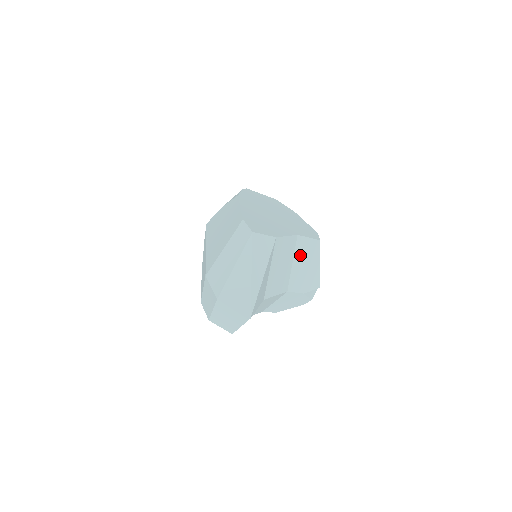
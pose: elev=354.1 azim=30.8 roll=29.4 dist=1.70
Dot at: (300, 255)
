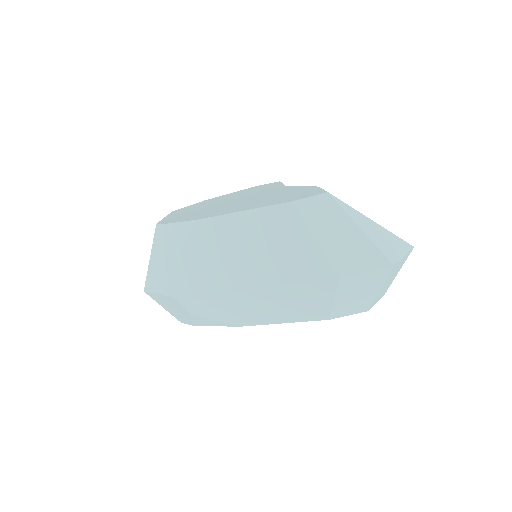
Dot at: occluded
